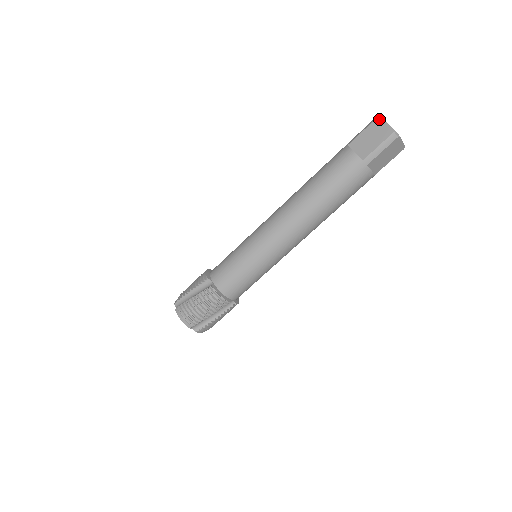
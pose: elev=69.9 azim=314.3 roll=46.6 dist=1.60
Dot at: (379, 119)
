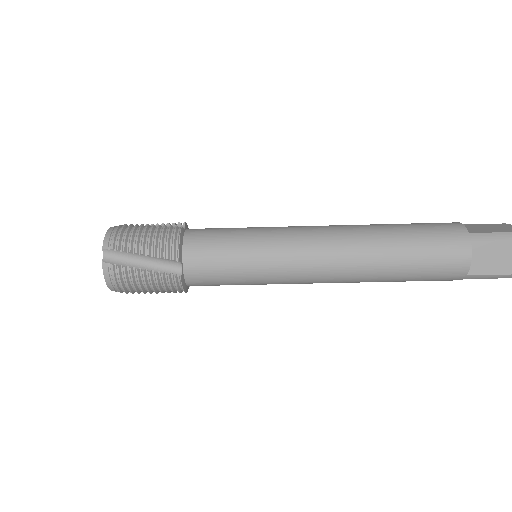
Dot at: out of frame
